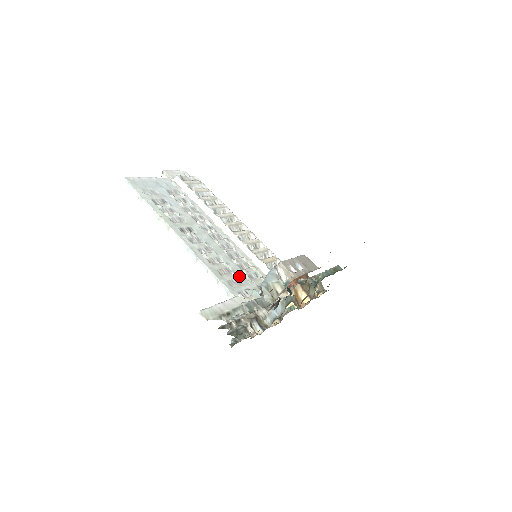
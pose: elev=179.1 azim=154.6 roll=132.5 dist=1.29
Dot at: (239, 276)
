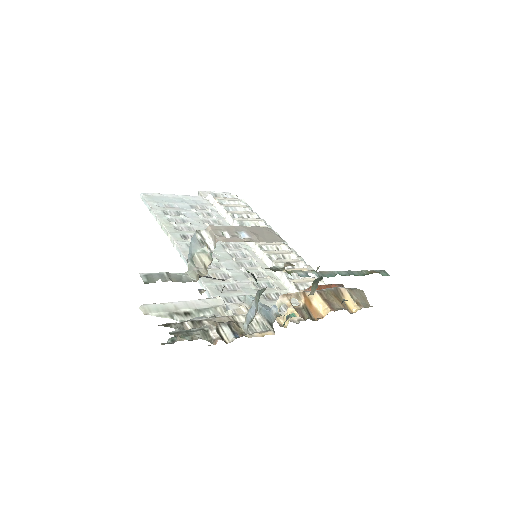
Dot at: (238, 283)
